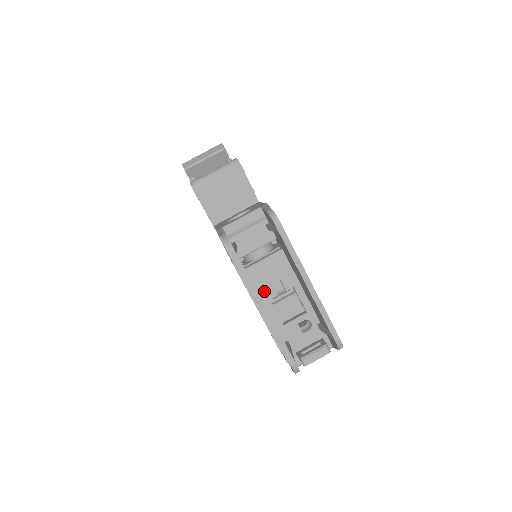
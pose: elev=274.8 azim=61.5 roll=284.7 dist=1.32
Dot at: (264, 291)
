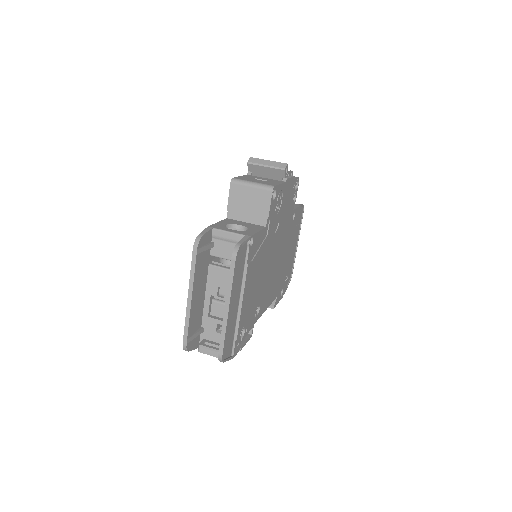
Dot at: (211, 287)
